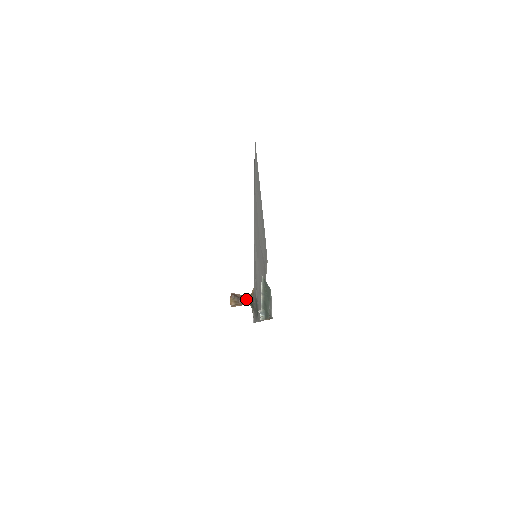
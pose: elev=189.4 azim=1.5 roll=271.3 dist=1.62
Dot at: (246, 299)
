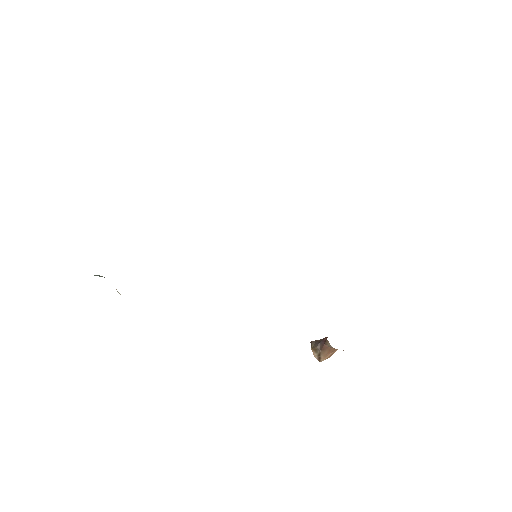
Dot at: (325, 340)
